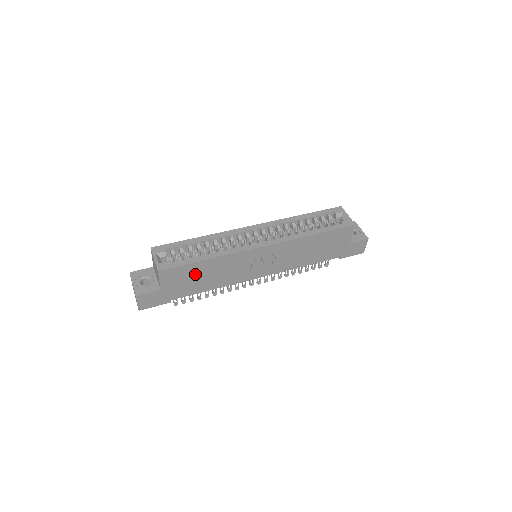
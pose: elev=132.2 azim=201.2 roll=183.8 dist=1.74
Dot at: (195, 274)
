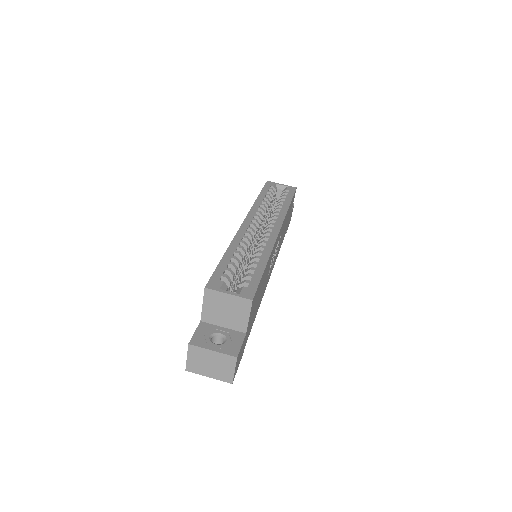
Dot at: (259, 292)
